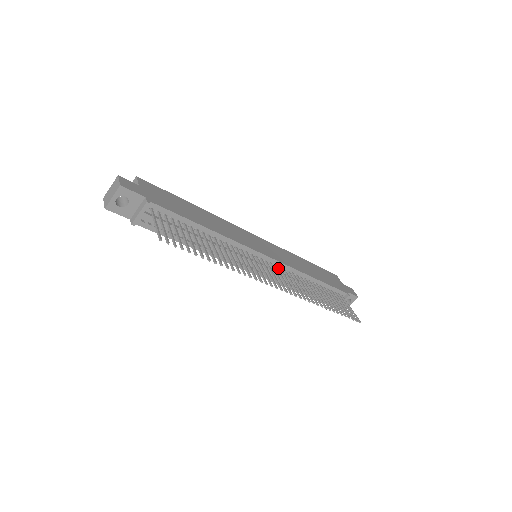
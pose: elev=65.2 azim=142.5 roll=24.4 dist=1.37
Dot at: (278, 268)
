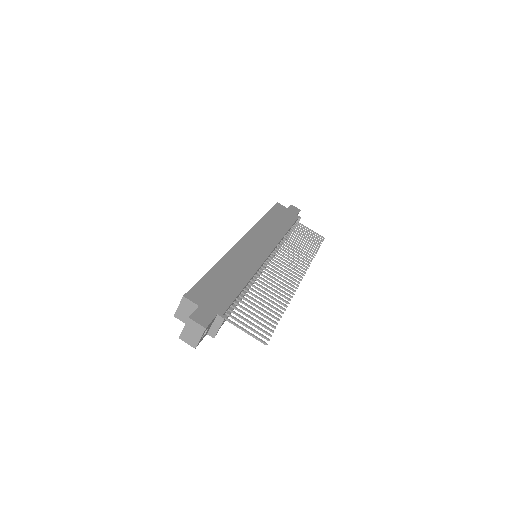
Dot at: (273, 252)
